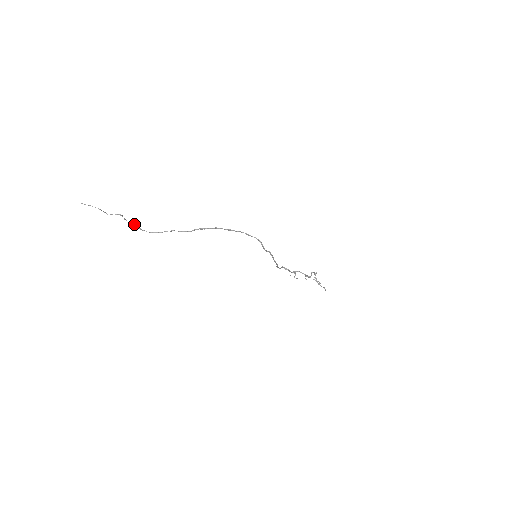
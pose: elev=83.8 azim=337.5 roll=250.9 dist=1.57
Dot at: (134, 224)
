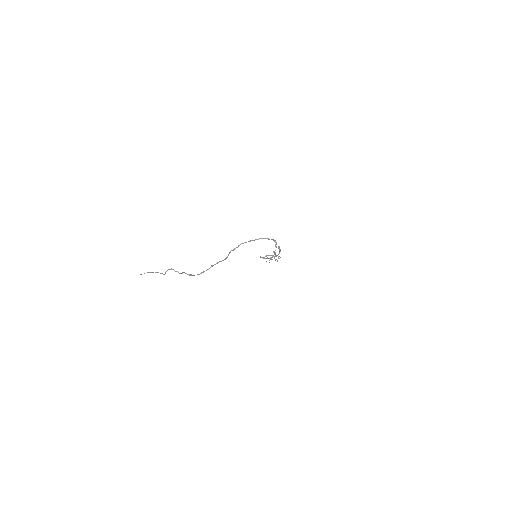
Dot at: (185, 273)
